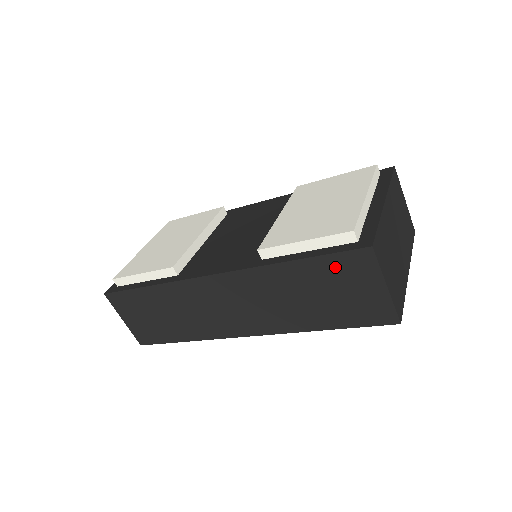
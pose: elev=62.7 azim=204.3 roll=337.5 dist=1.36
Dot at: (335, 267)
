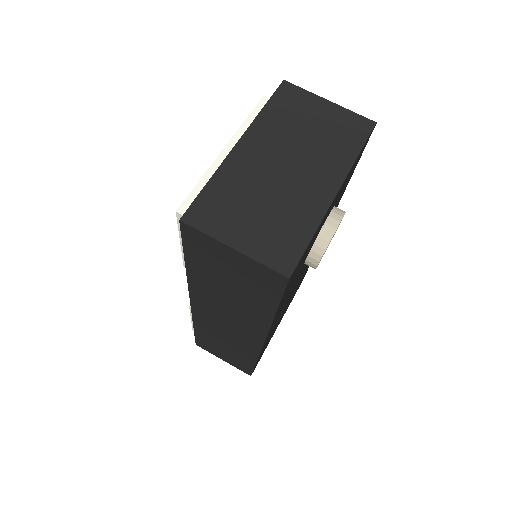
Dot at: (199, 254)
